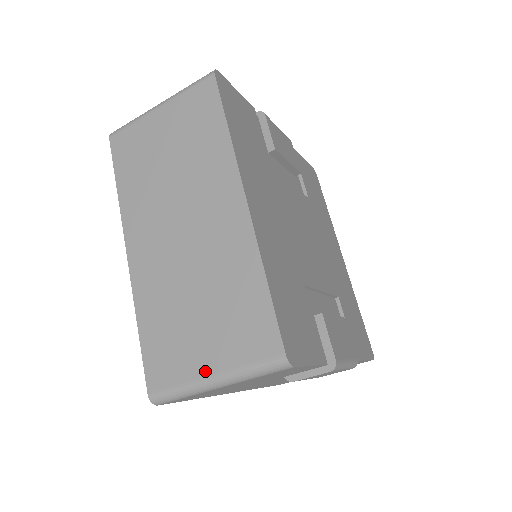
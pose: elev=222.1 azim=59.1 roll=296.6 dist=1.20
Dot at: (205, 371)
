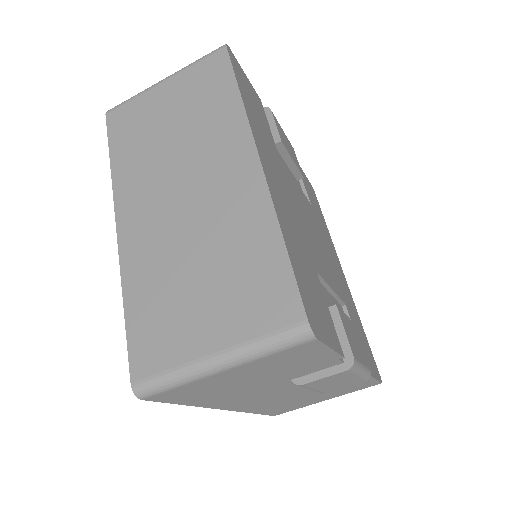
Dot at: (206, 349)
